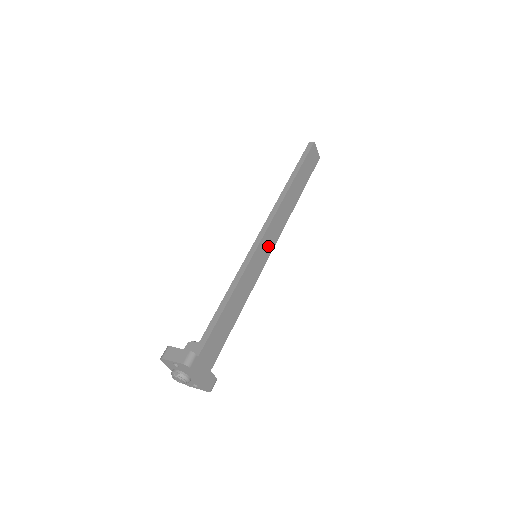
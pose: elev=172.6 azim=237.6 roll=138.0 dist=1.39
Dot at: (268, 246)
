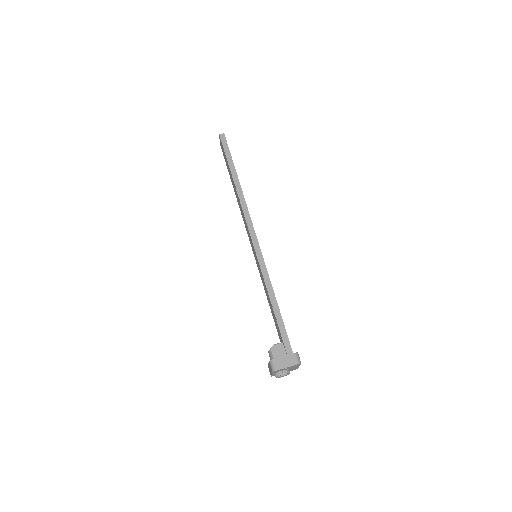
Dot at: occluded
